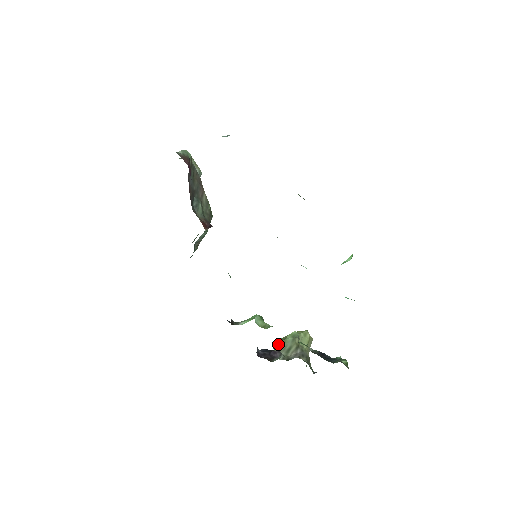
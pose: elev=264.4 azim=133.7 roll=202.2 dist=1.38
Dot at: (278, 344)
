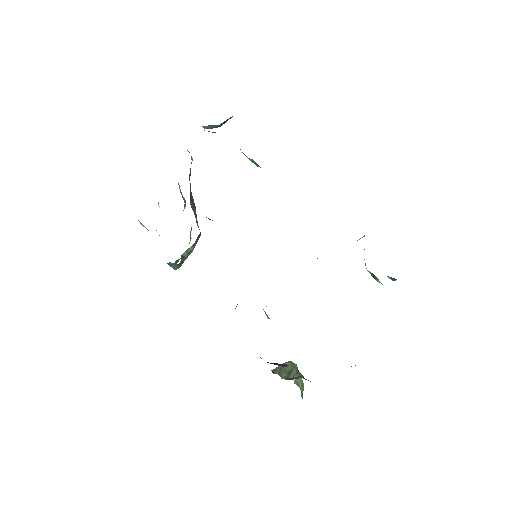
Dot at: (276, 367)
